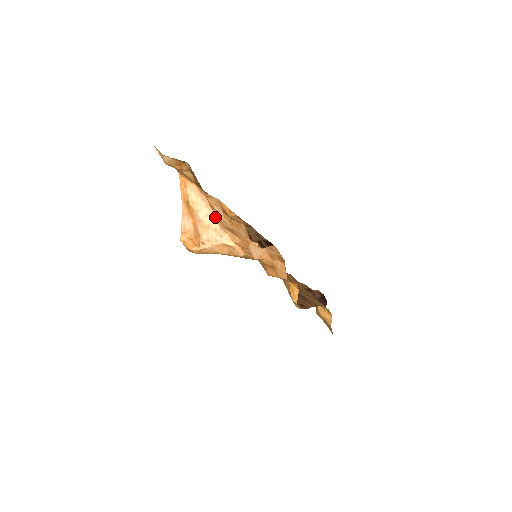
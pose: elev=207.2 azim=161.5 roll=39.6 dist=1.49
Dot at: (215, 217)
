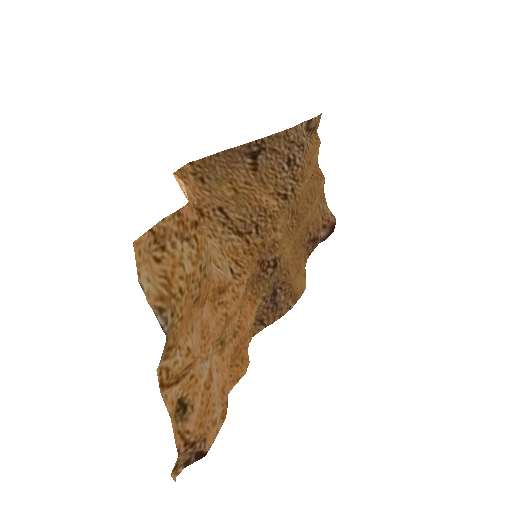
Dot at: occluded
